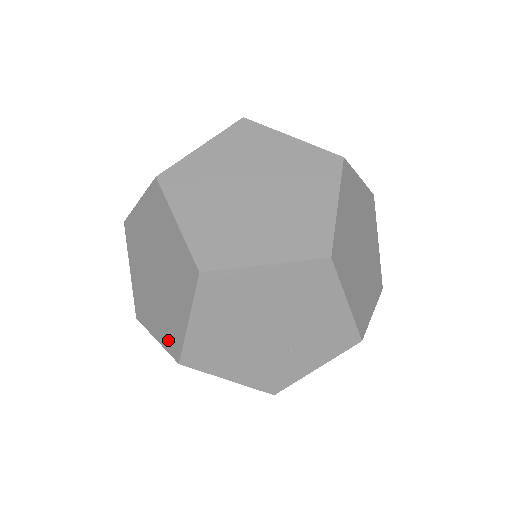
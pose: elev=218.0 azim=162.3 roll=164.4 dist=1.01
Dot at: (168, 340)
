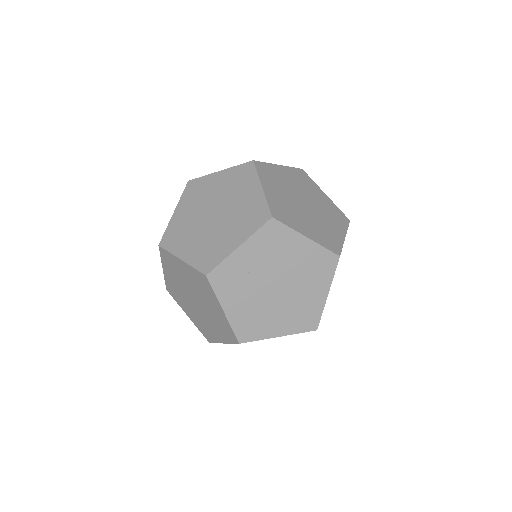
Dot at: (201, 329)
